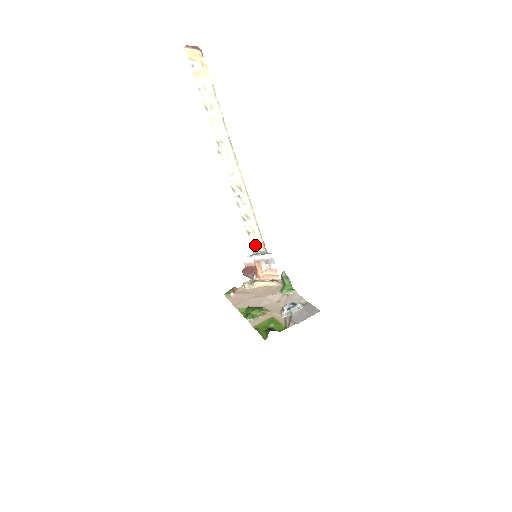
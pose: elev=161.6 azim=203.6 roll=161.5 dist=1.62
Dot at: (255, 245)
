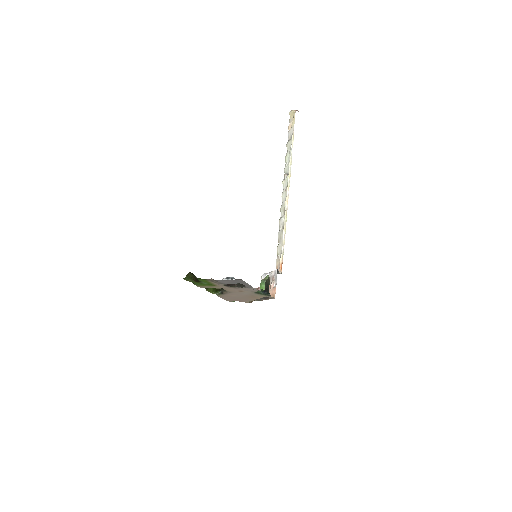
Dot at: (277, 268)
